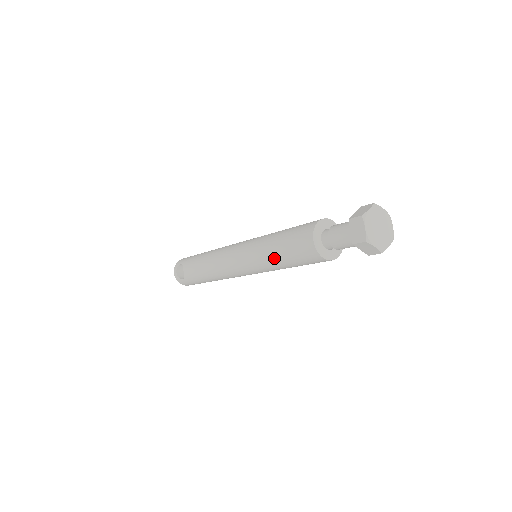
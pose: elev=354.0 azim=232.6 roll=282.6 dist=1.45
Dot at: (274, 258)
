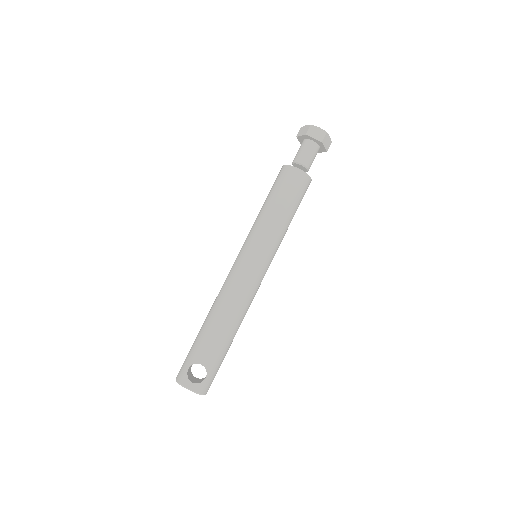
Dot at: (283, 217)
